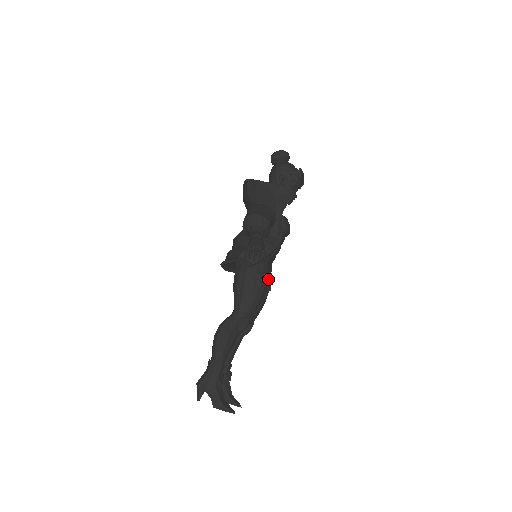
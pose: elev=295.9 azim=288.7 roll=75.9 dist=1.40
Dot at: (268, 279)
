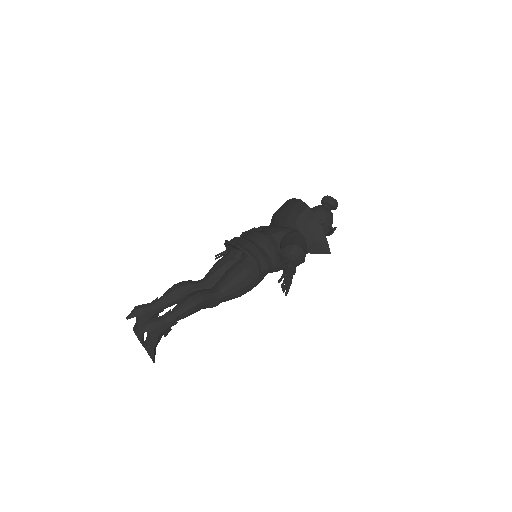
Dot at: occluded
